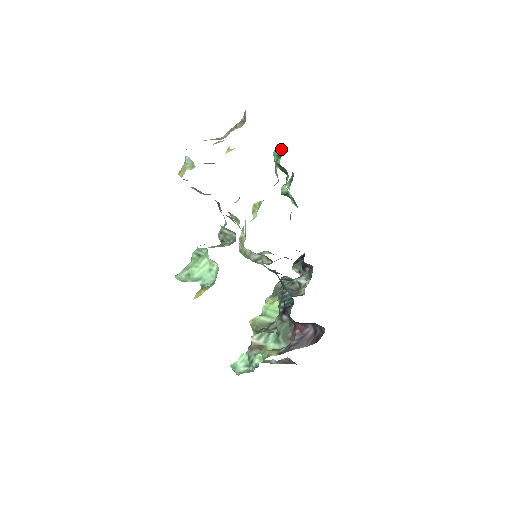
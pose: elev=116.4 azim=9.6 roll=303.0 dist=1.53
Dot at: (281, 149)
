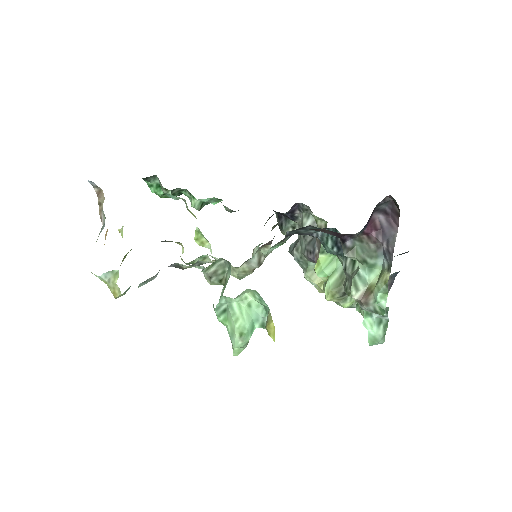
Dot at: (152, 178)
